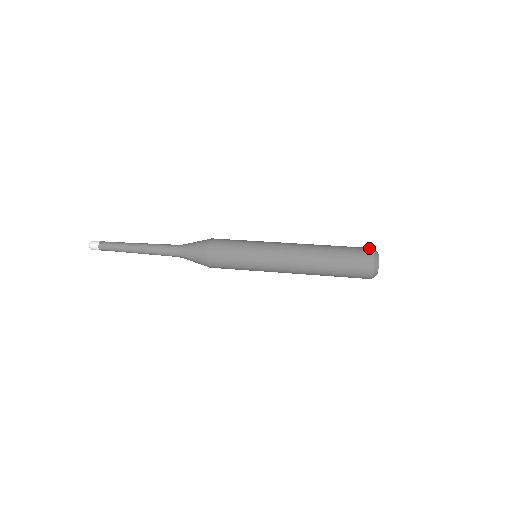
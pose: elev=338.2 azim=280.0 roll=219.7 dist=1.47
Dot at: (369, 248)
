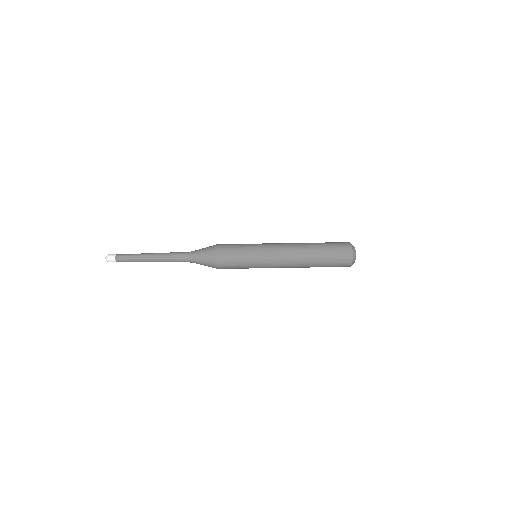
Dot at: (349, 251)
